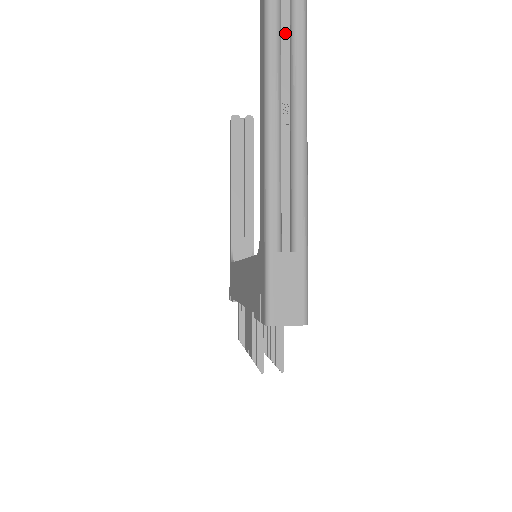
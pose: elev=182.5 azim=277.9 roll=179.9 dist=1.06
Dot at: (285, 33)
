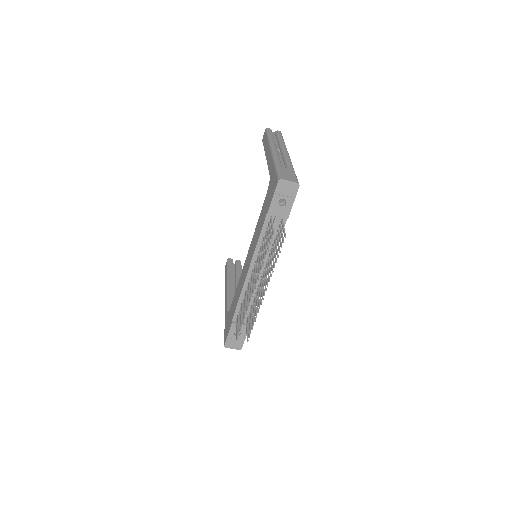
Dot at: (275, 139)
